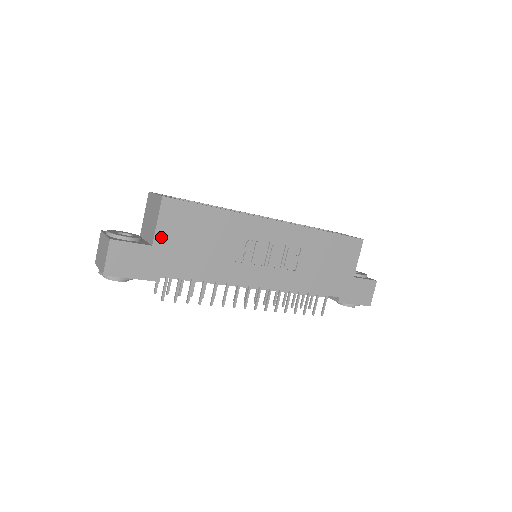
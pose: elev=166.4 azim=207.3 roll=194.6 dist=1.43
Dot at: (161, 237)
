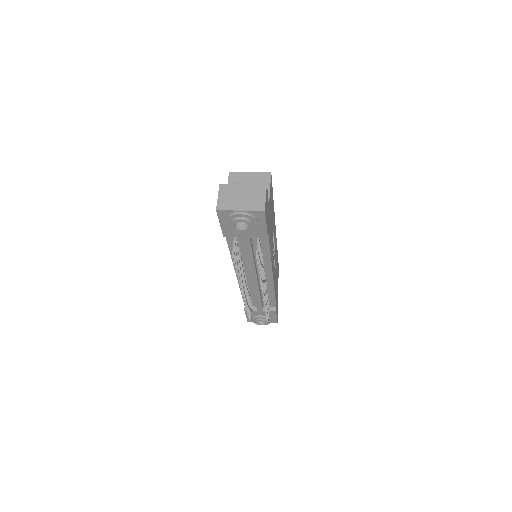
Dot at: (269, 202)
